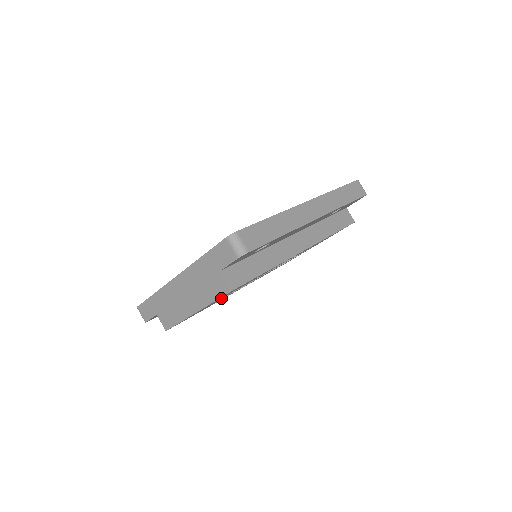
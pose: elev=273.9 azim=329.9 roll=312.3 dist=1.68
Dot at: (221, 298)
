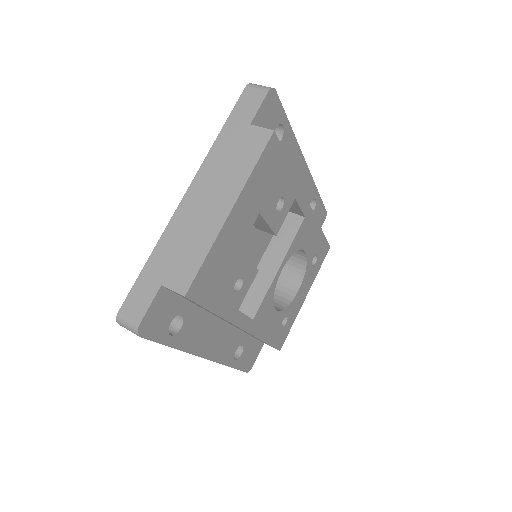
Dot at: (250, 225)
